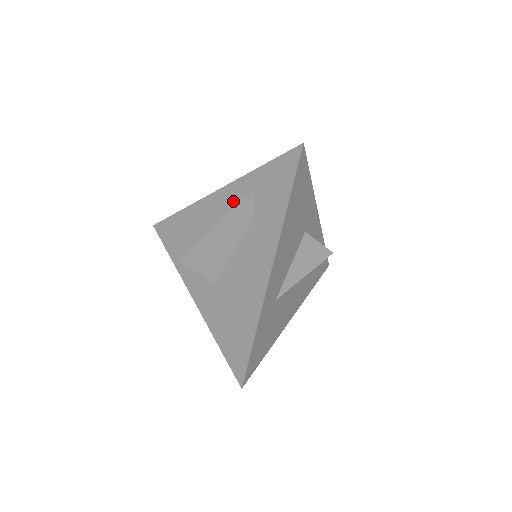
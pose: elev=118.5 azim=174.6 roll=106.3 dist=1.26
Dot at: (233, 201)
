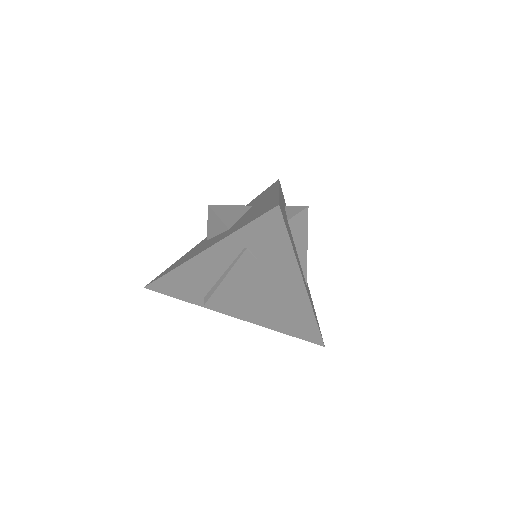
Dot at: (228, 257)
